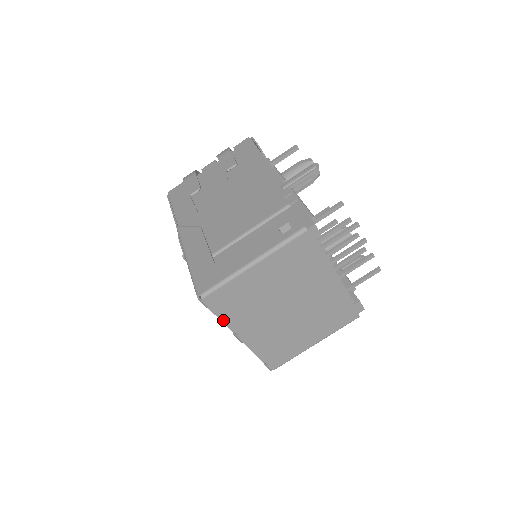
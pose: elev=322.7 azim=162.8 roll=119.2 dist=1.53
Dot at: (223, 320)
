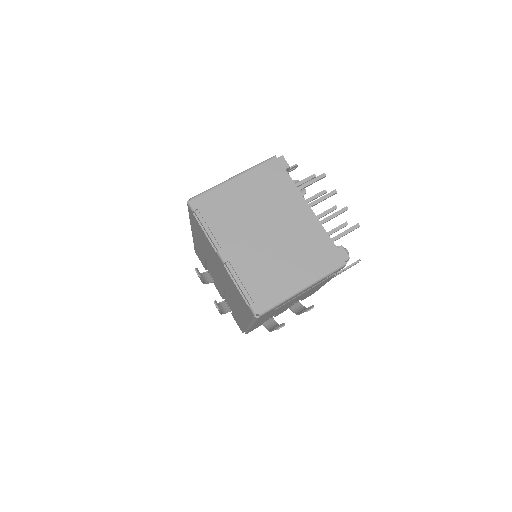
Dot at: (207, 232)
